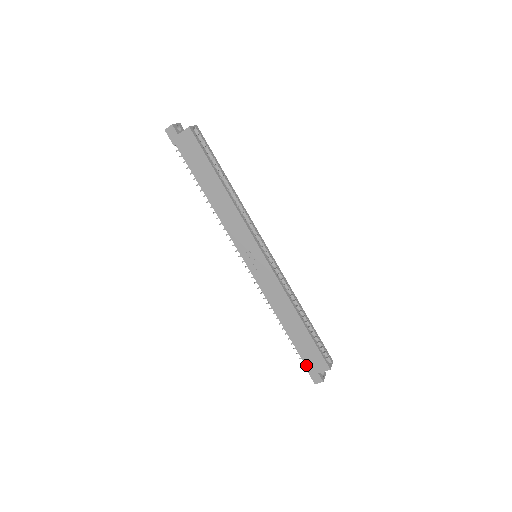
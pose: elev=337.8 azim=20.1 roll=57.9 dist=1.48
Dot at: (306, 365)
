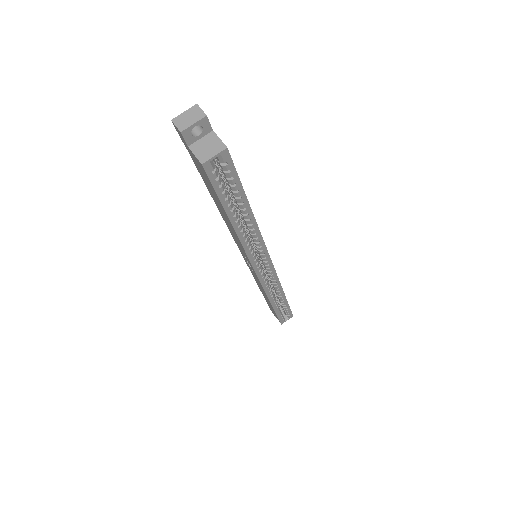
Dot at: occluded
